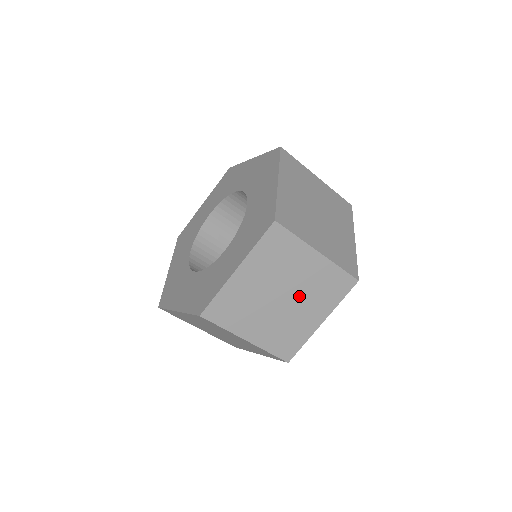
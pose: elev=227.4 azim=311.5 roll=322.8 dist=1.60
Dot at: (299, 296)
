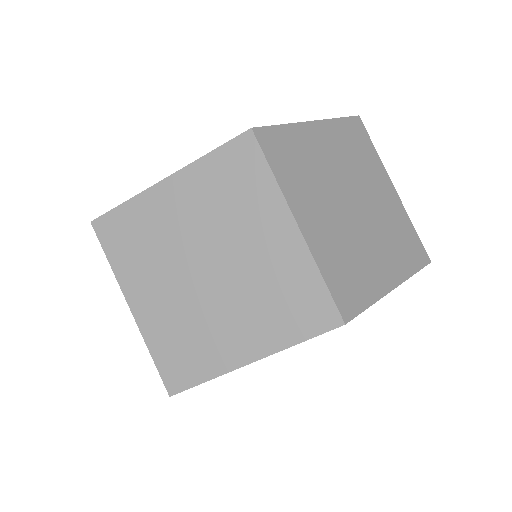
Dot at: (235, 285)
